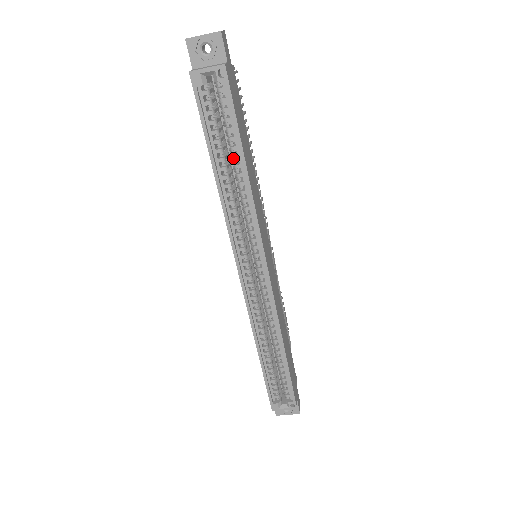
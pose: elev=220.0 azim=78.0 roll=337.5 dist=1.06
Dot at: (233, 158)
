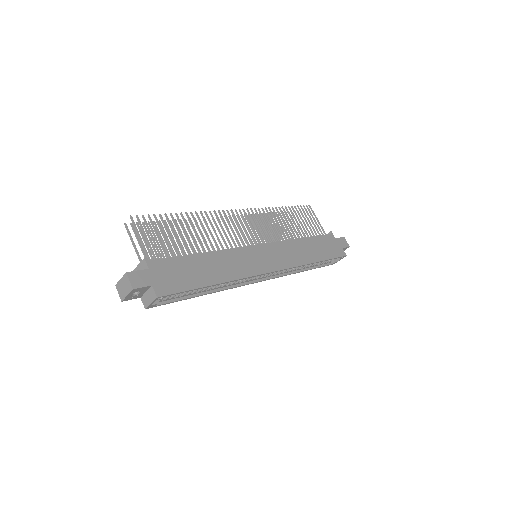
Dot at: occluded
